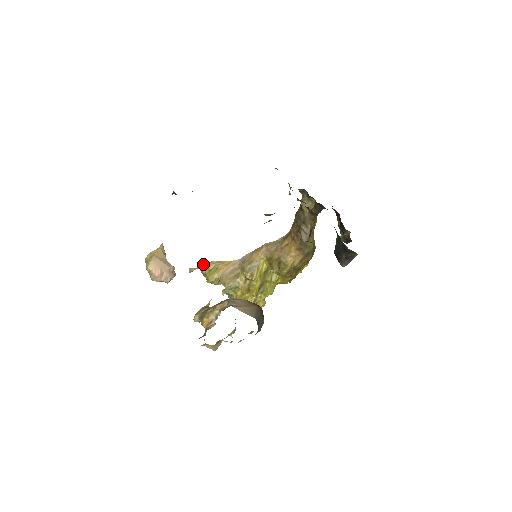
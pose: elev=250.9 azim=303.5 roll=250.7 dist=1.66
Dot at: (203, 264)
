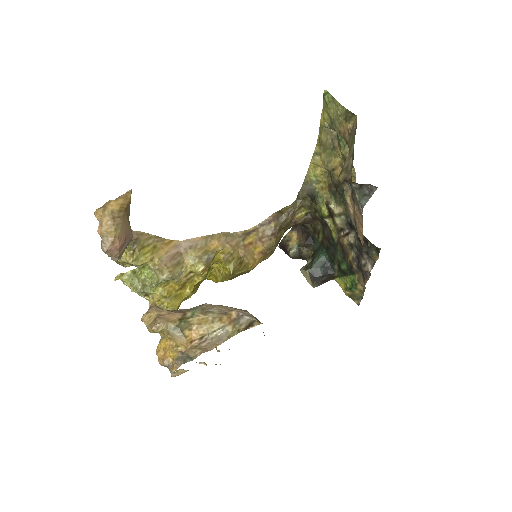
Dot at: (138, 234)
